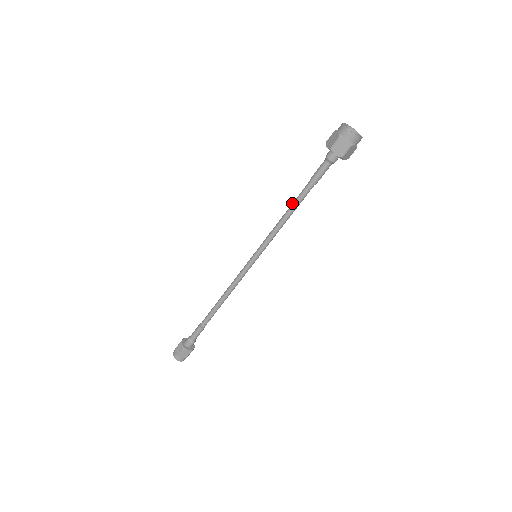
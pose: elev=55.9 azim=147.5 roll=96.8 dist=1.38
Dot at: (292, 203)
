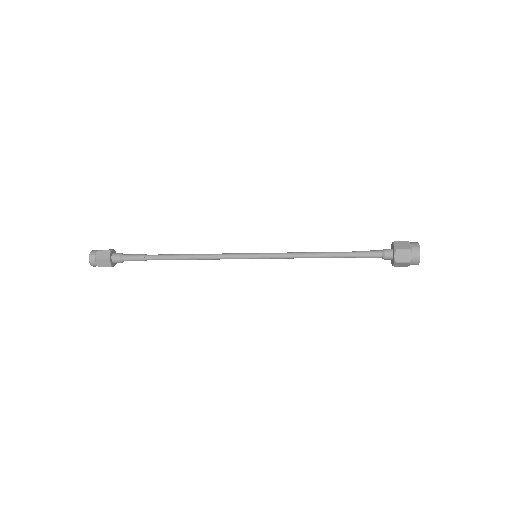
Dot at: (327, 254)
